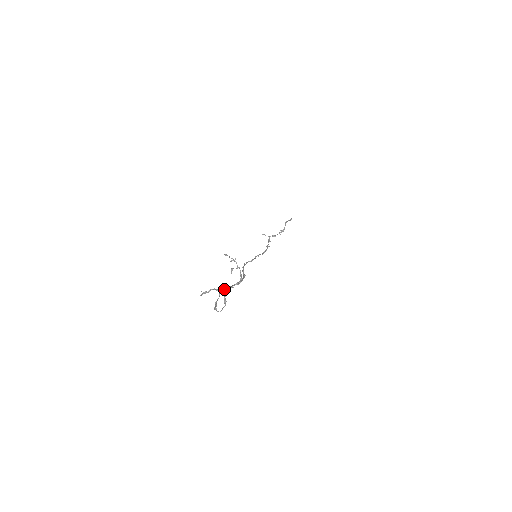
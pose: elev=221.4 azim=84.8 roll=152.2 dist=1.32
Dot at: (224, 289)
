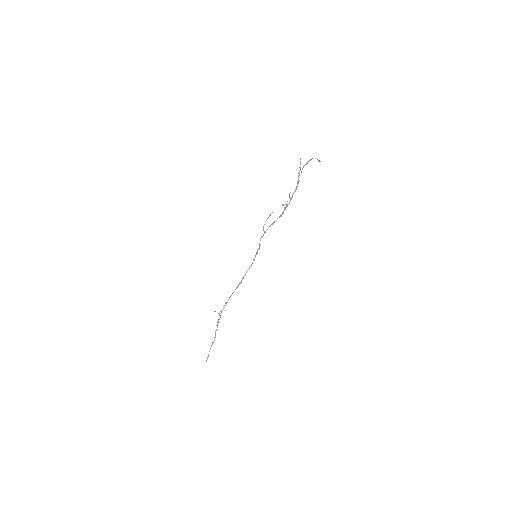
Dot at: occluded
